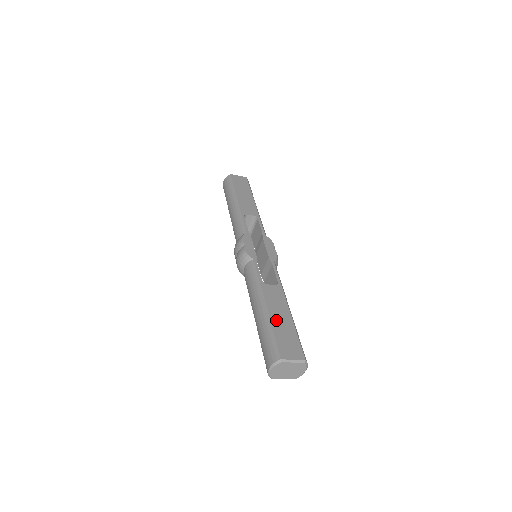
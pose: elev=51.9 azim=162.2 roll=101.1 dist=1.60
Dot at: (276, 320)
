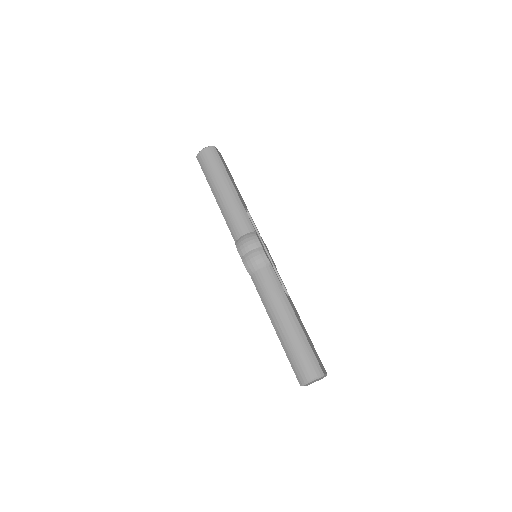
Dot at: (306, 335)
